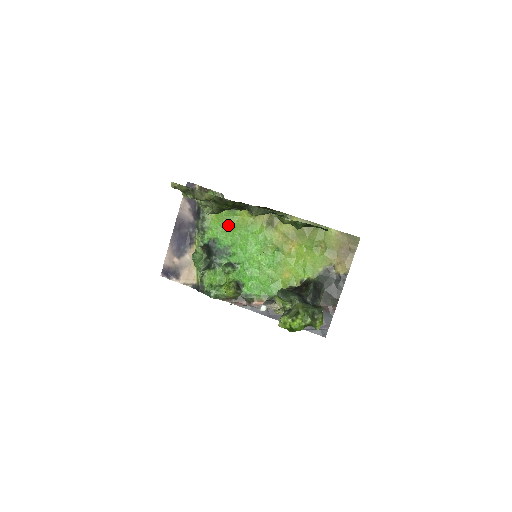
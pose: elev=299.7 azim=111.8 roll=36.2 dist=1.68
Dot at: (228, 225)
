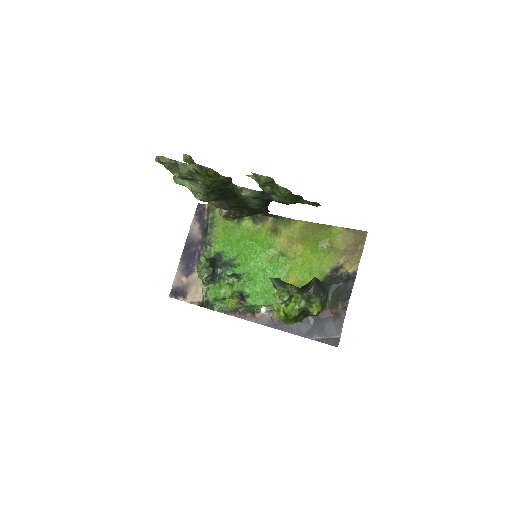
Dot at: (234, 237)
